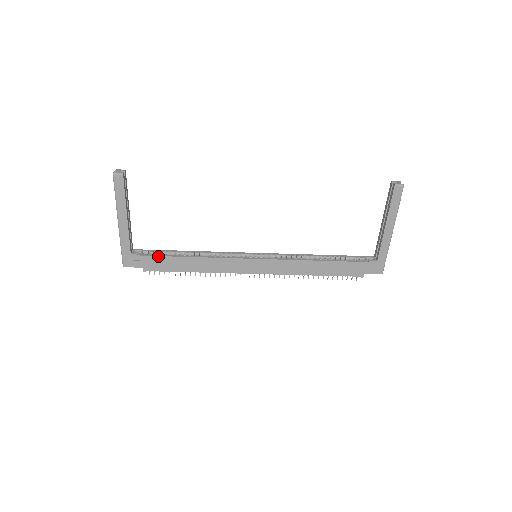
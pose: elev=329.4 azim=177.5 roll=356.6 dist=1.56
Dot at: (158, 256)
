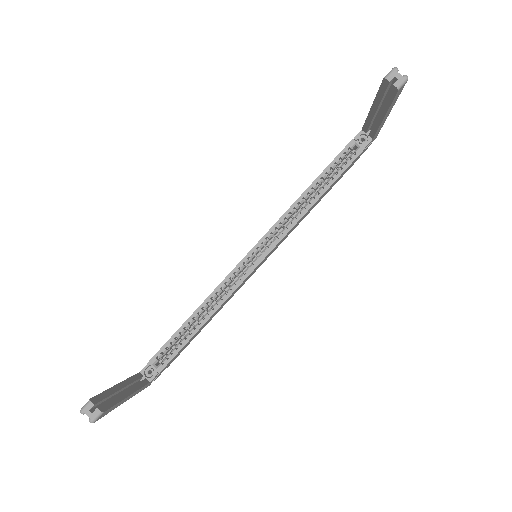
Dot at: (174, 356)
